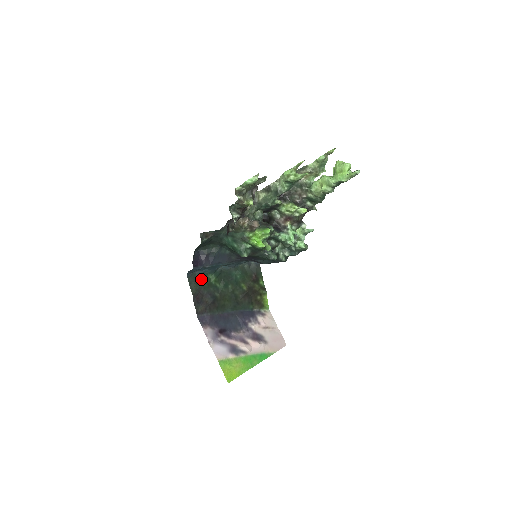
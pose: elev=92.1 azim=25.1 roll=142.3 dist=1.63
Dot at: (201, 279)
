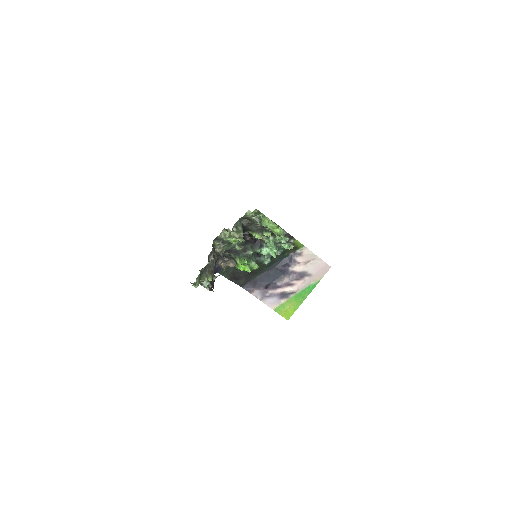
Dot at: occluded
